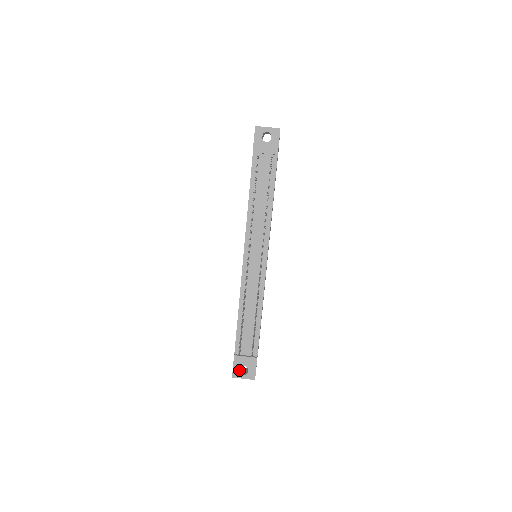
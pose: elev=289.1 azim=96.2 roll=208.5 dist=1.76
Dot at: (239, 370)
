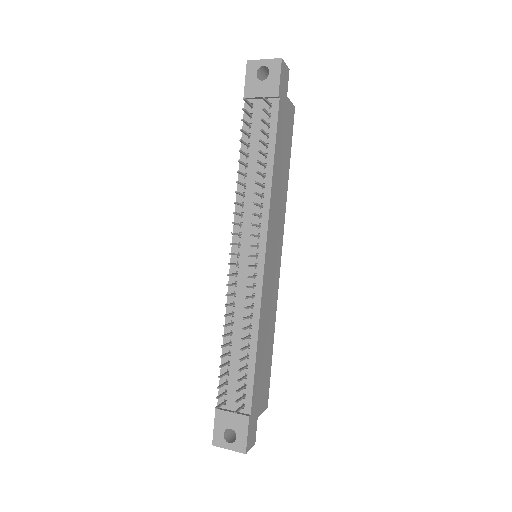
Dot at: (222, 434)
